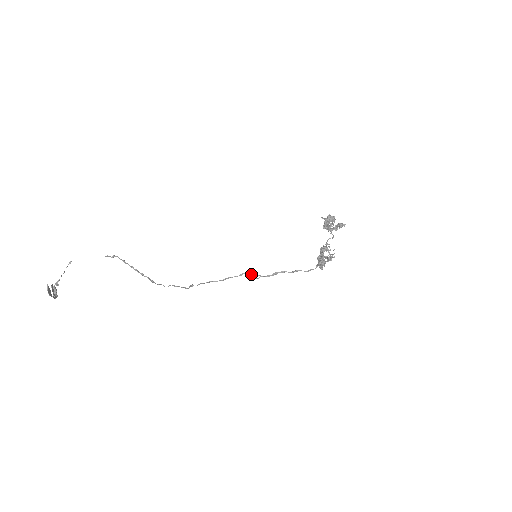
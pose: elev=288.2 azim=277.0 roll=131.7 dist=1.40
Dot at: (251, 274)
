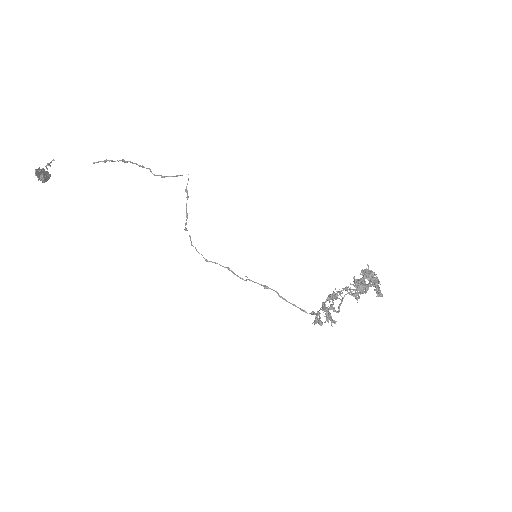
Dot at: (237, 276)
